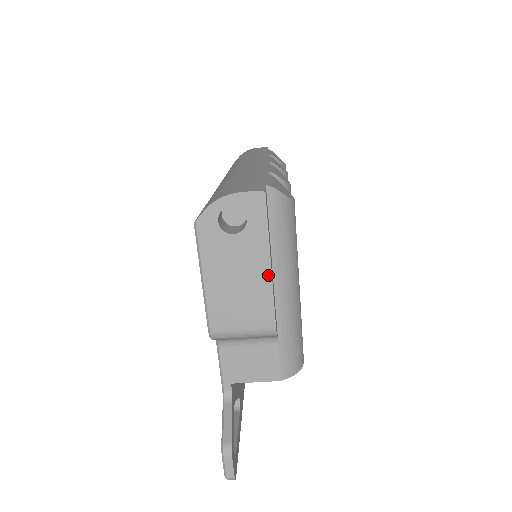
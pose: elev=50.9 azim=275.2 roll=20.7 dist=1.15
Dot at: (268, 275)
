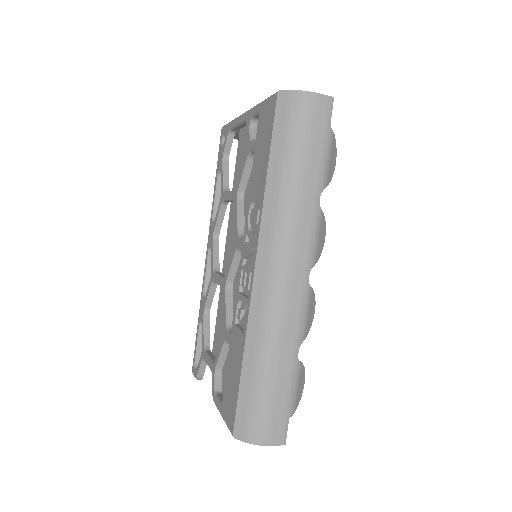
Dot at: occluded
